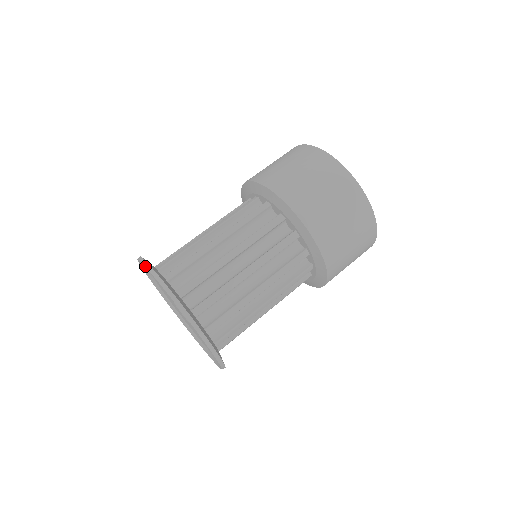
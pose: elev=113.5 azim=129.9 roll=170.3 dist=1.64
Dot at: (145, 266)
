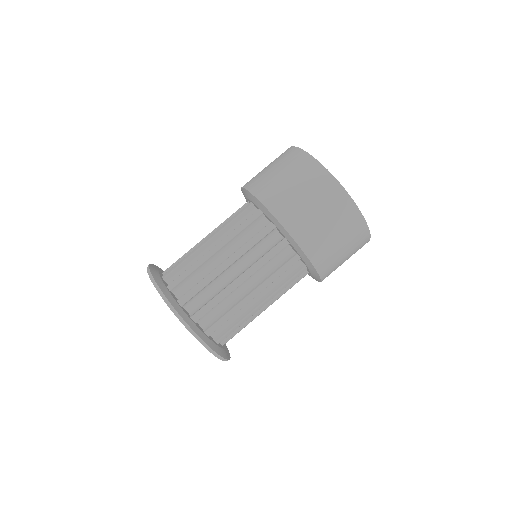
Dot at: (147, 268)
